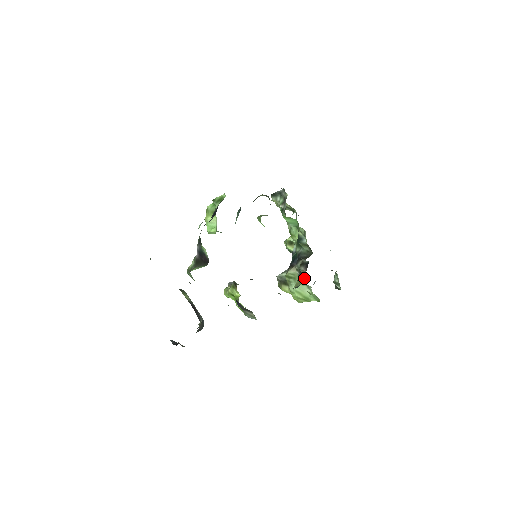
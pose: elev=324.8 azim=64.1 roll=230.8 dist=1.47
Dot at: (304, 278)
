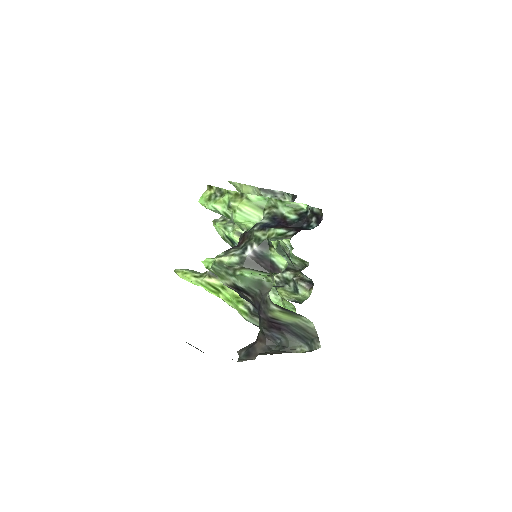
Dot at: (292, 290)
